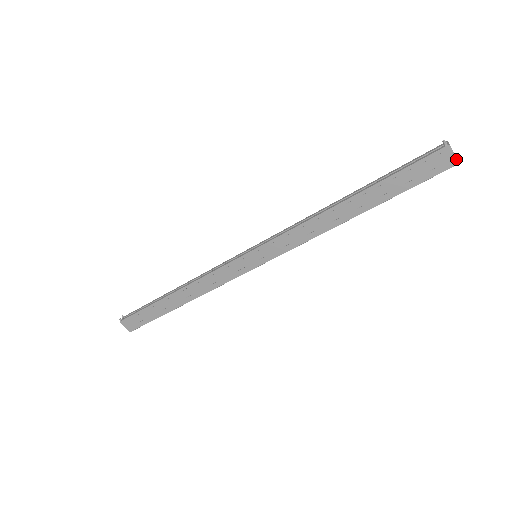
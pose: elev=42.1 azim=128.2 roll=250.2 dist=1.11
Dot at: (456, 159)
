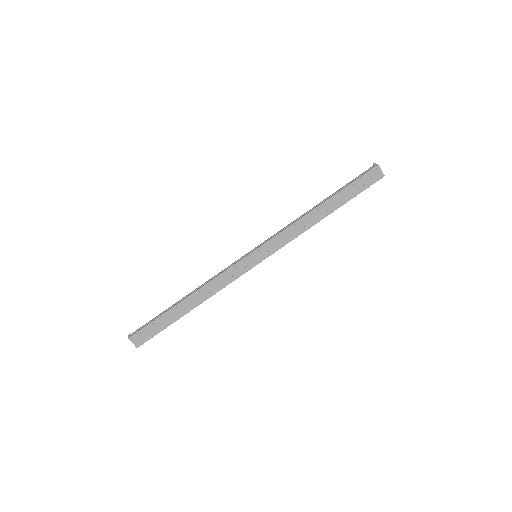
Dot at: occluded
